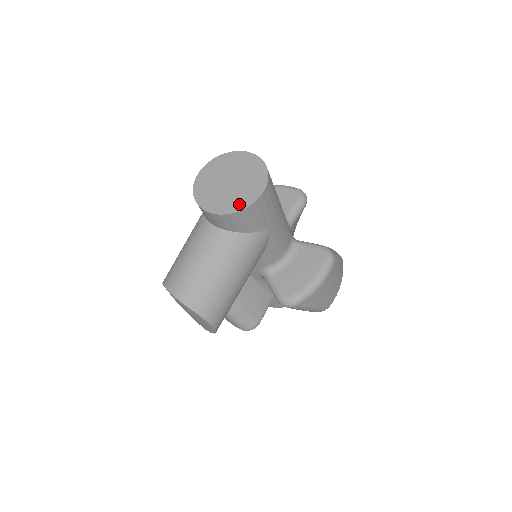
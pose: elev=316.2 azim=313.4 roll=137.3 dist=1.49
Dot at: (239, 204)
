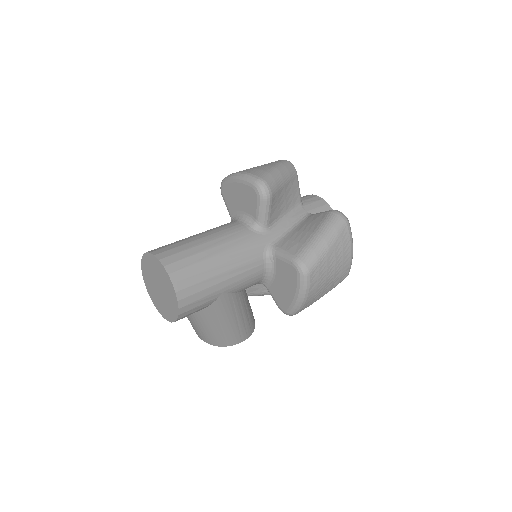
Dot at: (172, 315)
